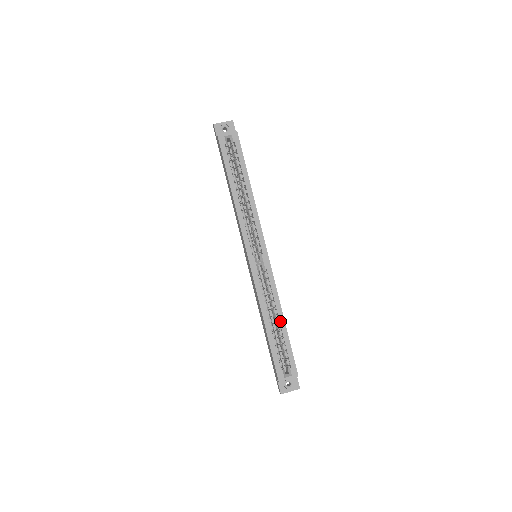
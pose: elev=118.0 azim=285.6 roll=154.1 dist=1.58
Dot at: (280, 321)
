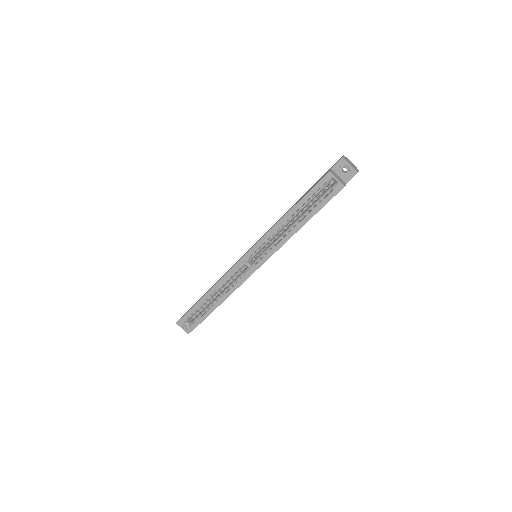
Dot at: (217, 302)
